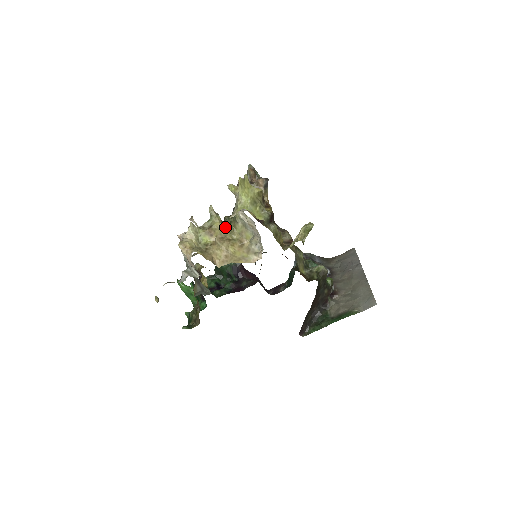
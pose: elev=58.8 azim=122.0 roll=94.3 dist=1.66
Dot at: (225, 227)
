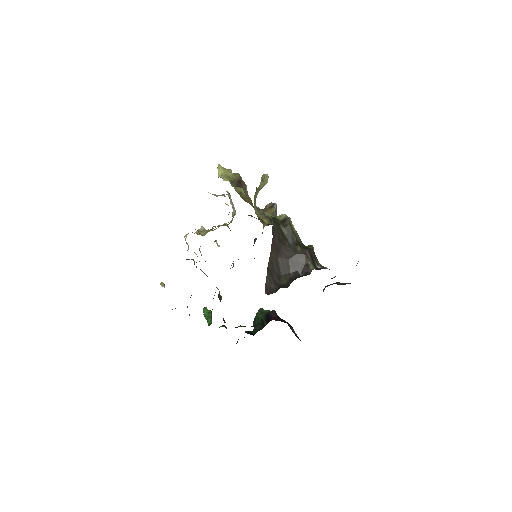
Dot at: occluded
